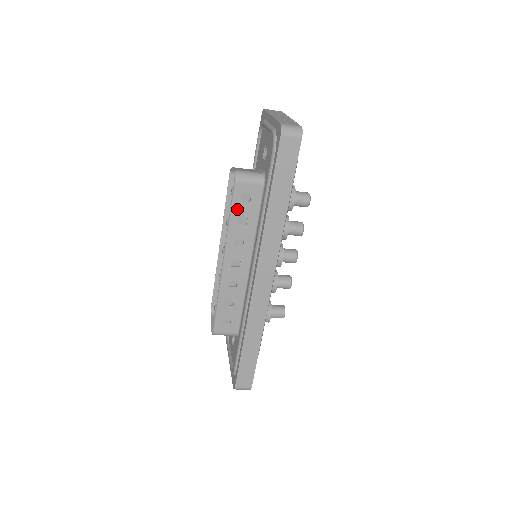
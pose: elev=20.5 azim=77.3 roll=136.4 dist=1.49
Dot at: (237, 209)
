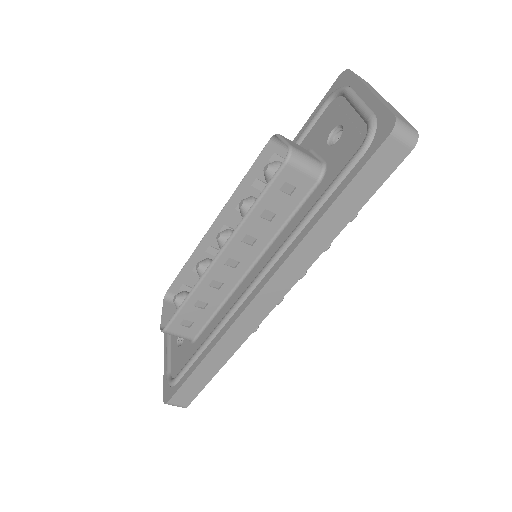
Dot at: (269, 198)
